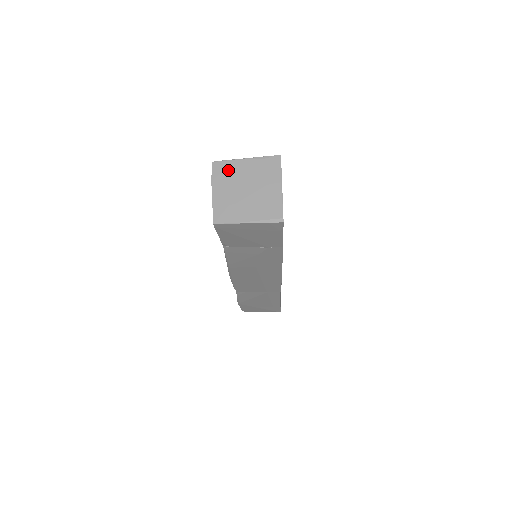
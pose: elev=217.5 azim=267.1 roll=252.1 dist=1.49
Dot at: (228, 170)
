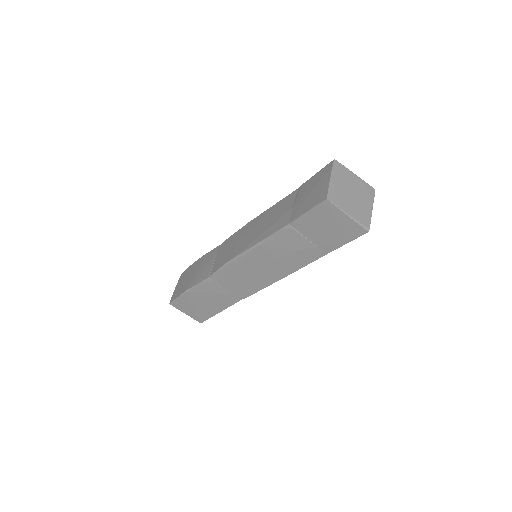
Dot at: (344, 172)
